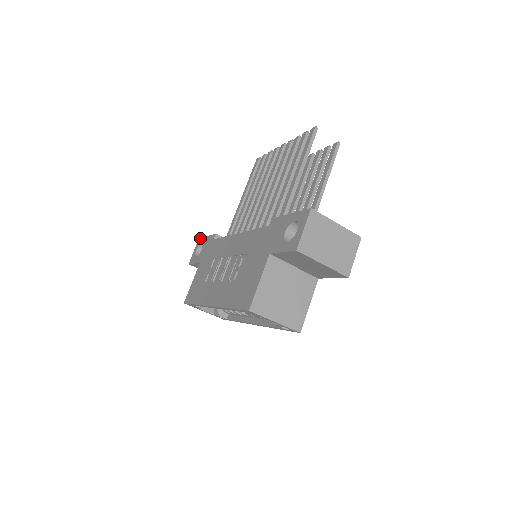
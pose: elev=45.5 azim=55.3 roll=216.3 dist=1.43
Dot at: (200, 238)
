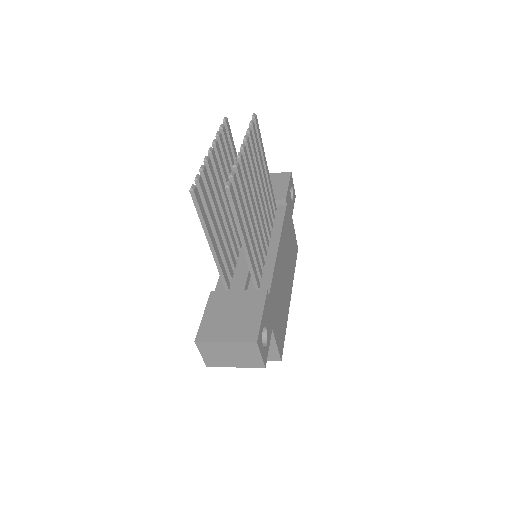
Dot at: occluded
